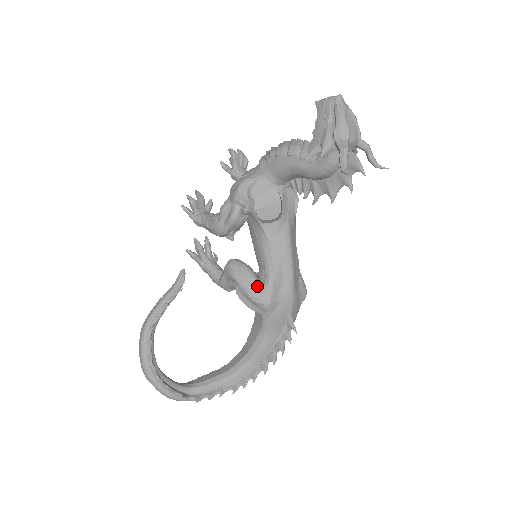
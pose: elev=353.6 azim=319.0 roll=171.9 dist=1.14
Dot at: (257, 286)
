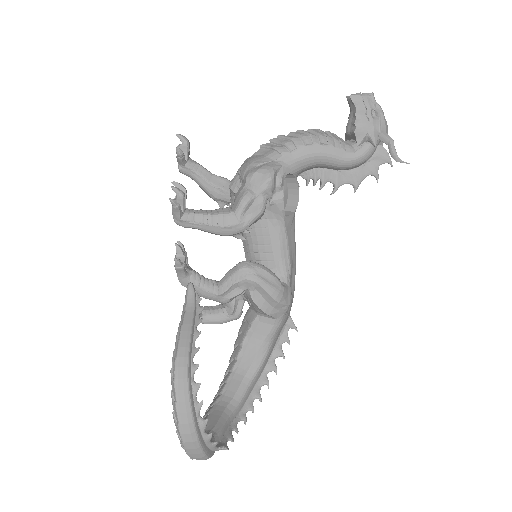
Dot at: (283, 286)
